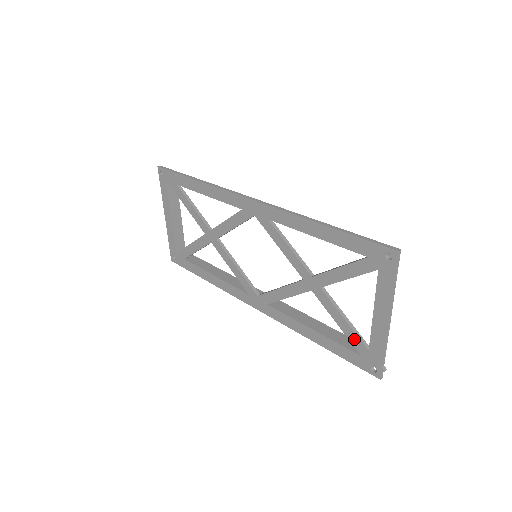
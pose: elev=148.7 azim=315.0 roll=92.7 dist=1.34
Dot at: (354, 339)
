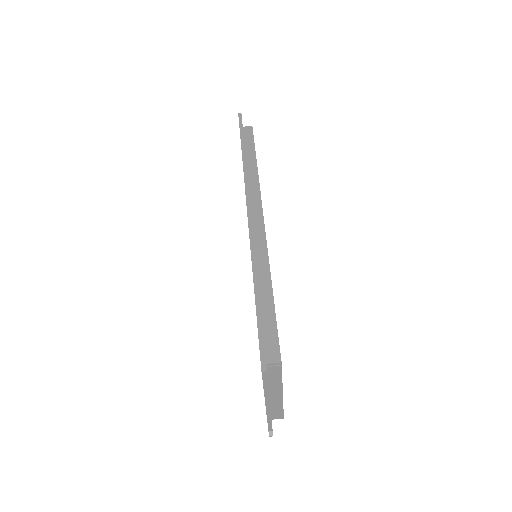
Dot at: occluded
